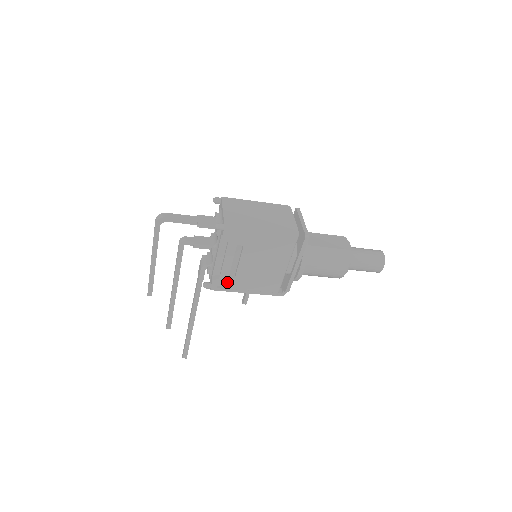
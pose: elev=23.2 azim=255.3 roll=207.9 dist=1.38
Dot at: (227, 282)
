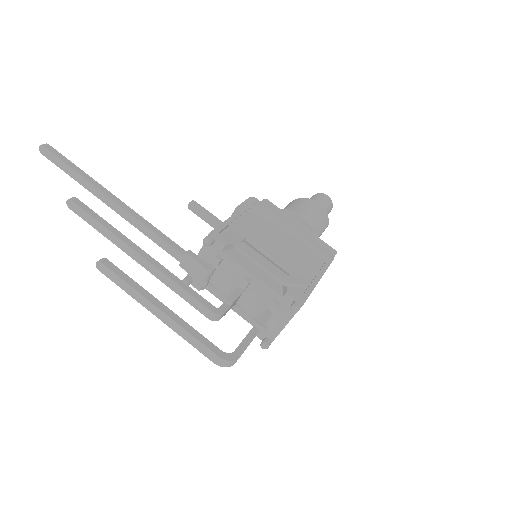
Dot at: occluded
